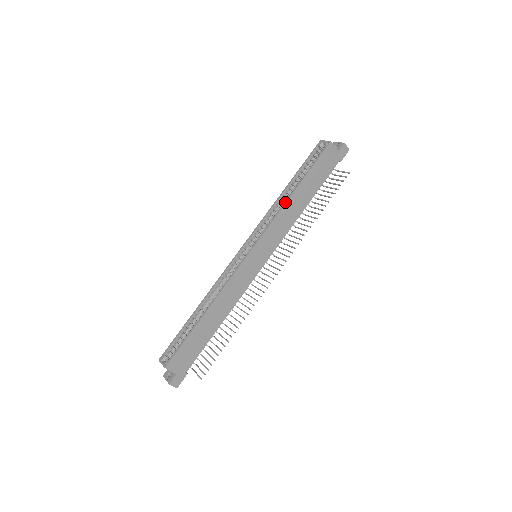
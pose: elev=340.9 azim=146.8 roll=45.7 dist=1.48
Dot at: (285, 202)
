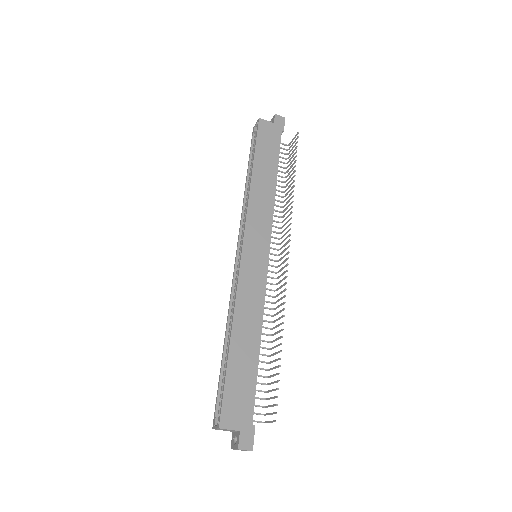
Dot at: (249, 188)
